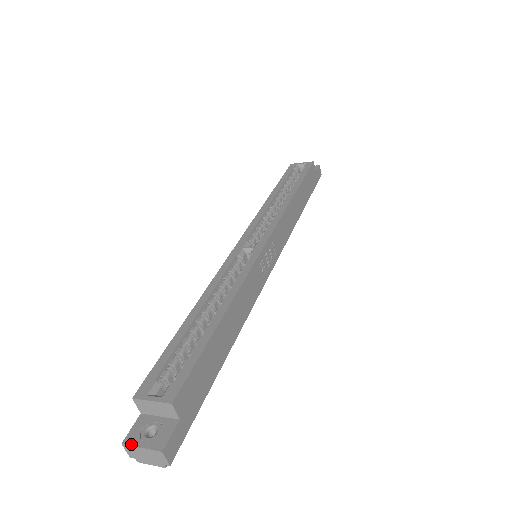
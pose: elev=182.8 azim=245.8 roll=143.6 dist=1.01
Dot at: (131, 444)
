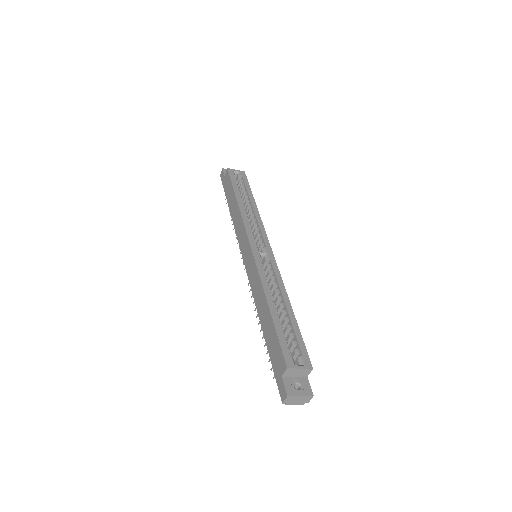
Dot at: (294, 395)
